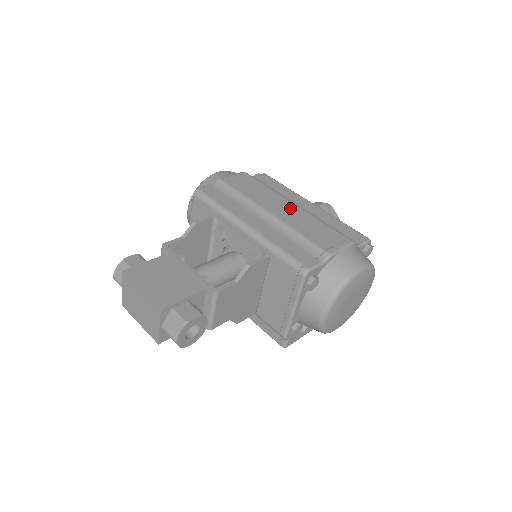
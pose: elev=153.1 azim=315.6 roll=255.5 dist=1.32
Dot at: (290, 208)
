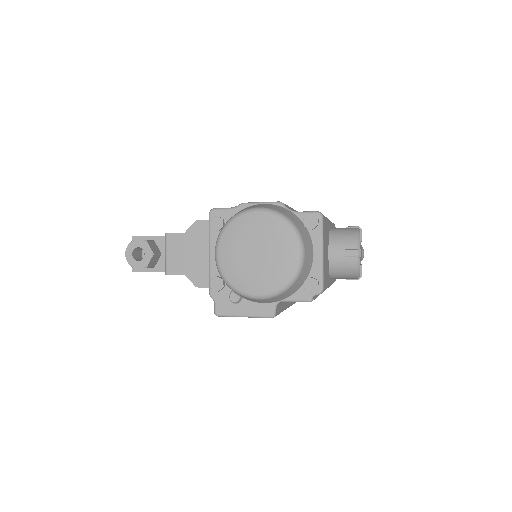
Dot at: occluded
